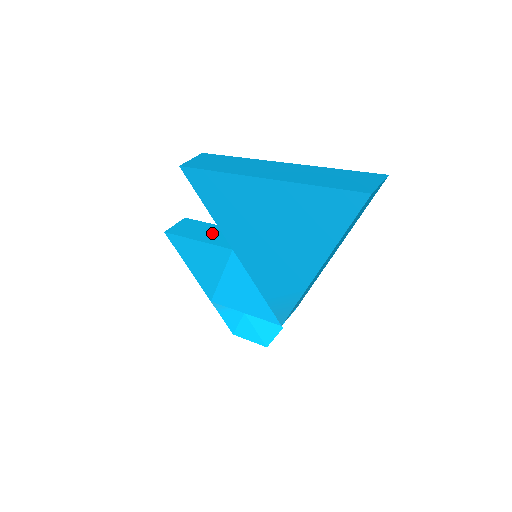
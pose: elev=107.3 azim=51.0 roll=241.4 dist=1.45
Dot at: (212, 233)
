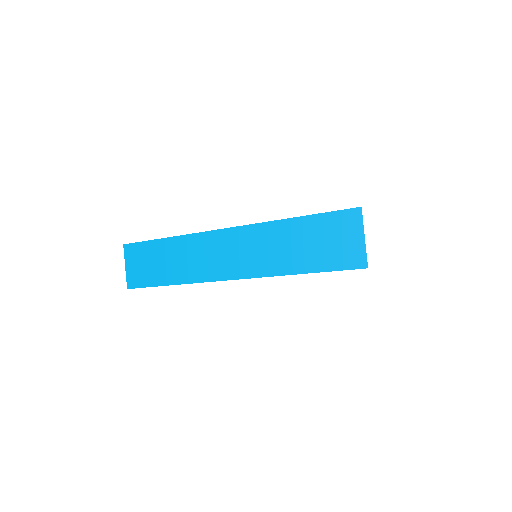
Dot at: occluded
